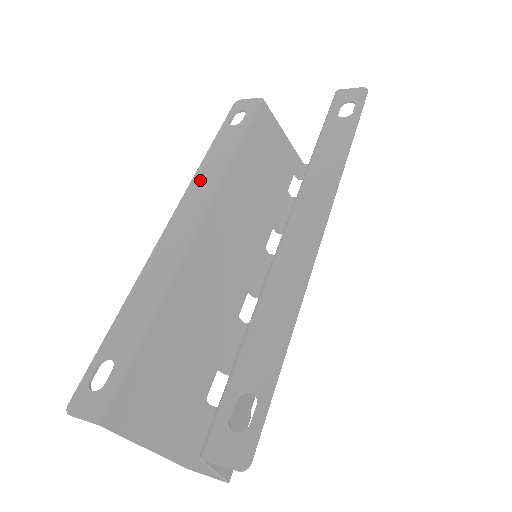
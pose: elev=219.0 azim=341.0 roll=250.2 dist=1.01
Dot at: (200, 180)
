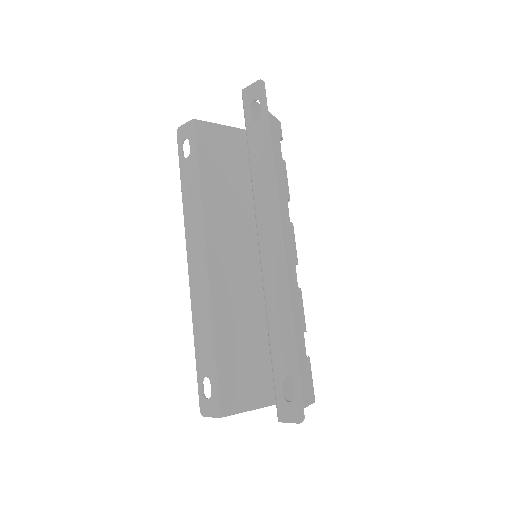
Dot at: (189, 221)
